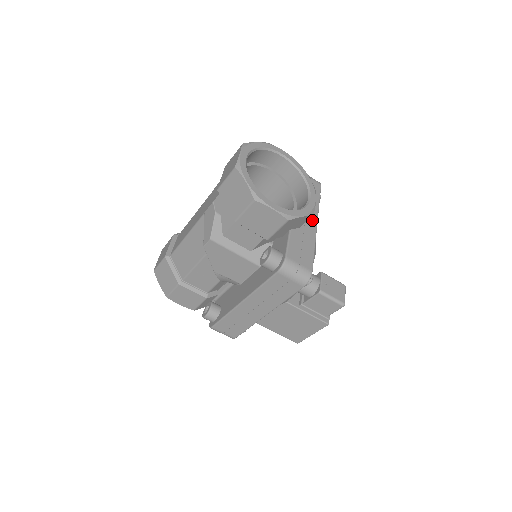
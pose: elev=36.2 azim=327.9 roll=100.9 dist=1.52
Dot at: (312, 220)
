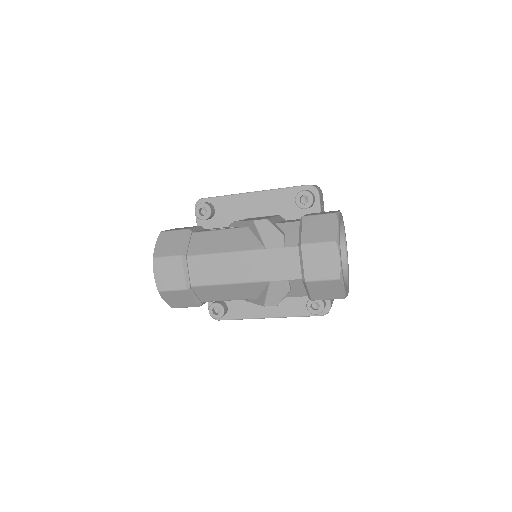
Dot at: occluded
